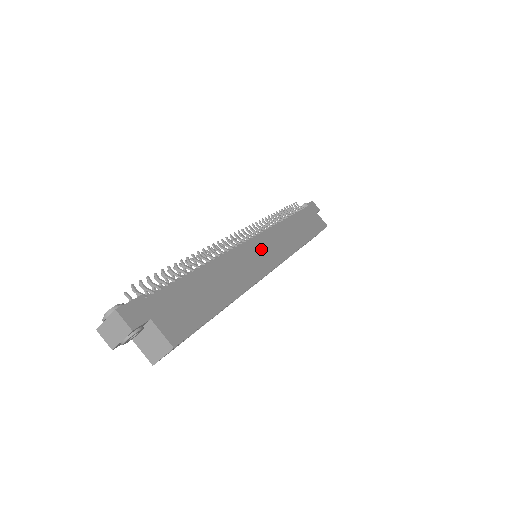
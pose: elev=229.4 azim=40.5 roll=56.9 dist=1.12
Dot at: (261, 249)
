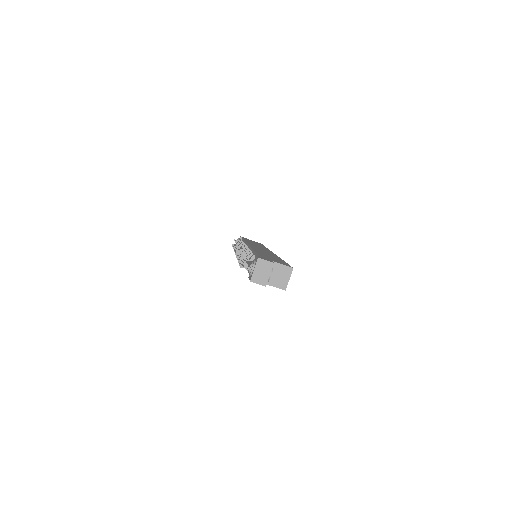
Dot at: occluded
